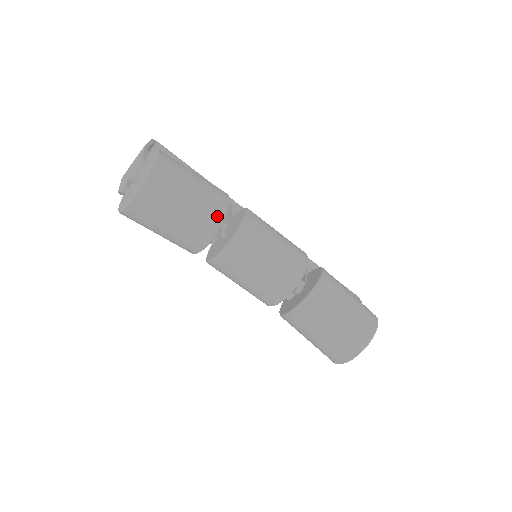
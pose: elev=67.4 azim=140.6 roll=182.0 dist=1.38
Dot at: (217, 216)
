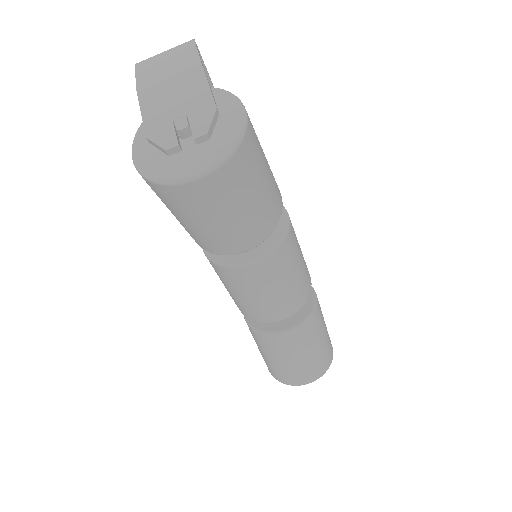
Dot at: (270, 226)
